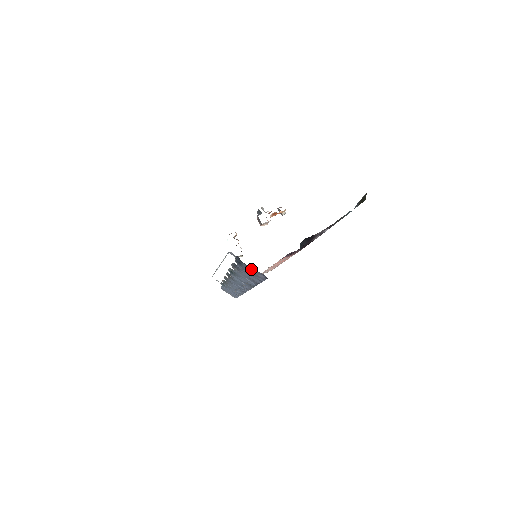
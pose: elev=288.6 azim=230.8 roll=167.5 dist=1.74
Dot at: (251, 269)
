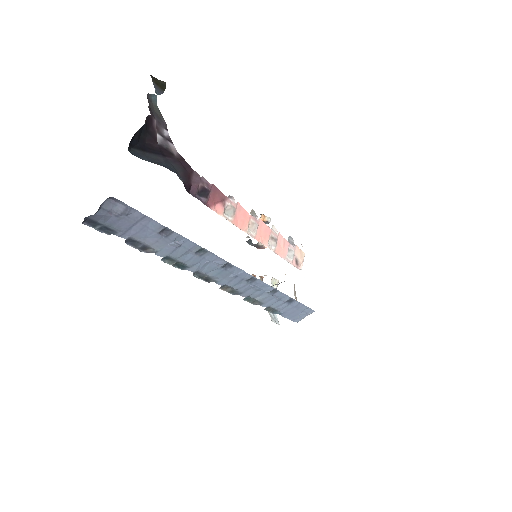
Dot at: (104, 214)
